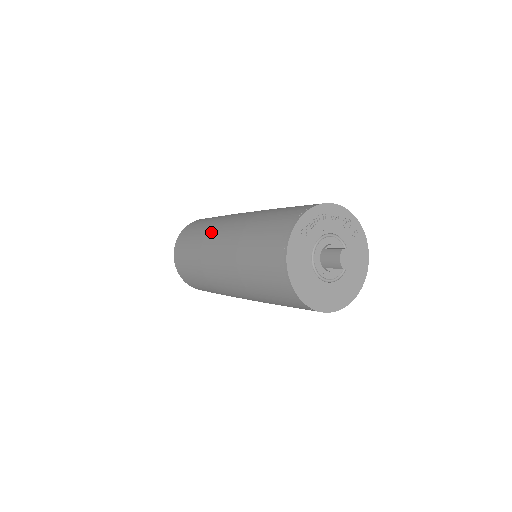
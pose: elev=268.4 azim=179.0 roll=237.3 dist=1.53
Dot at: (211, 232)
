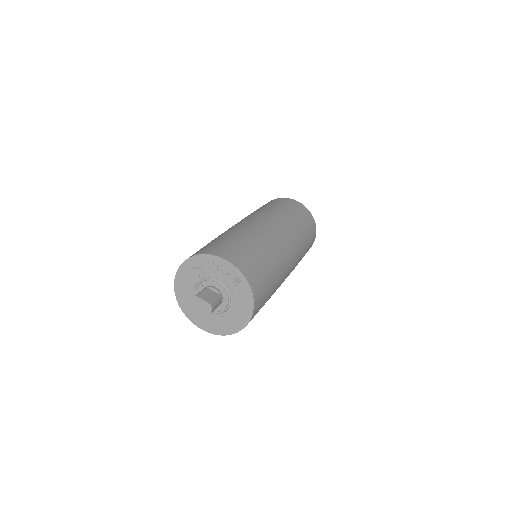
Dot at: occluded
